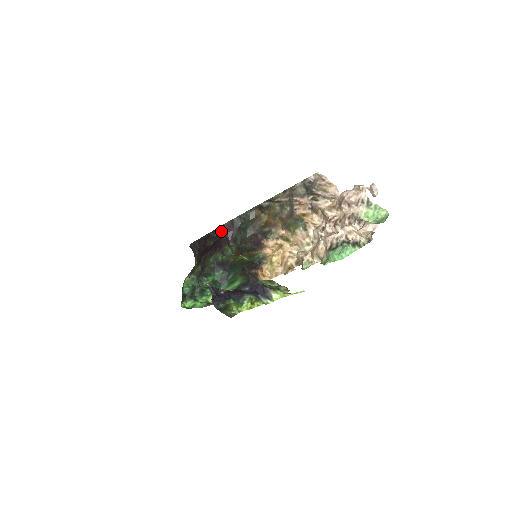
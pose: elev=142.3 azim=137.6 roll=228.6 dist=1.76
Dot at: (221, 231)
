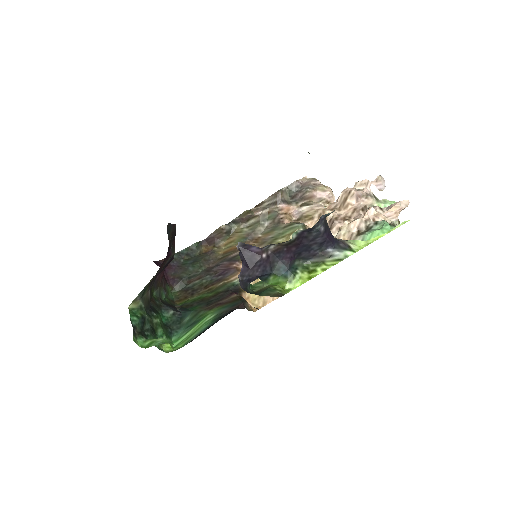
Dot at: occluded
